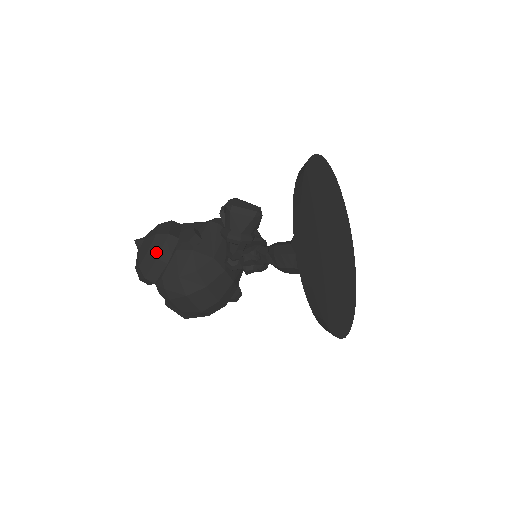
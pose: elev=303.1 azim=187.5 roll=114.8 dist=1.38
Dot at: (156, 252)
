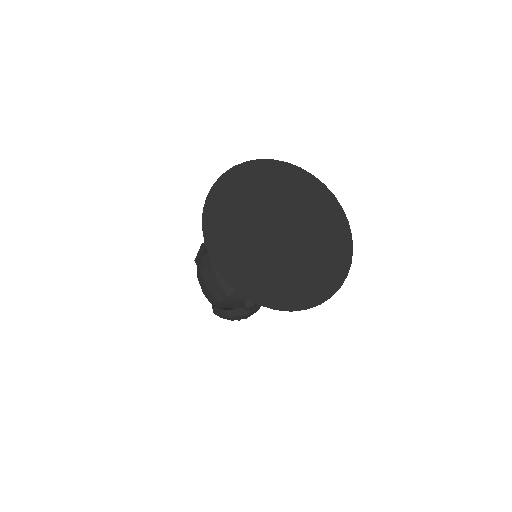
Dot at: occluded
